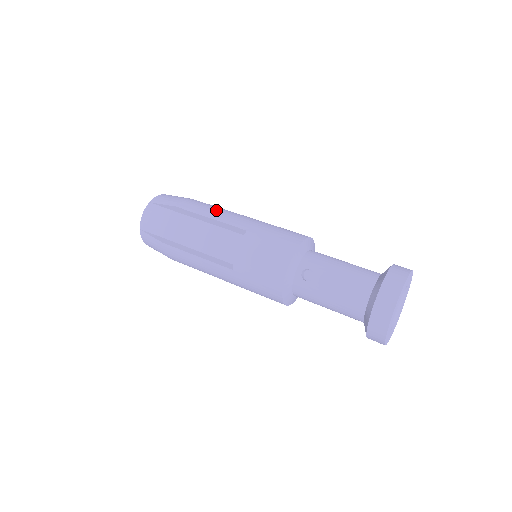
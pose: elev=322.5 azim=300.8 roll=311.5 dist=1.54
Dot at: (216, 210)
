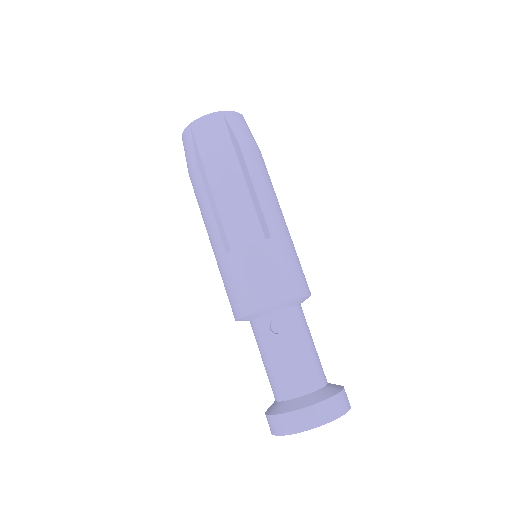
Dot at: (267, 186)
